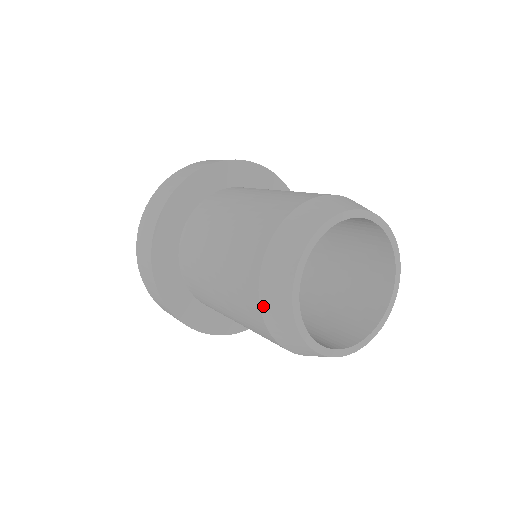
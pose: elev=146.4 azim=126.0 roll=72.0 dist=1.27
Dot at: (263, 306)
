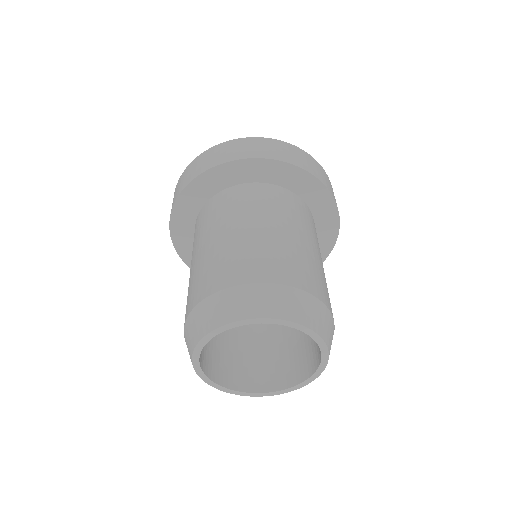
Dot at: (185, 337)
